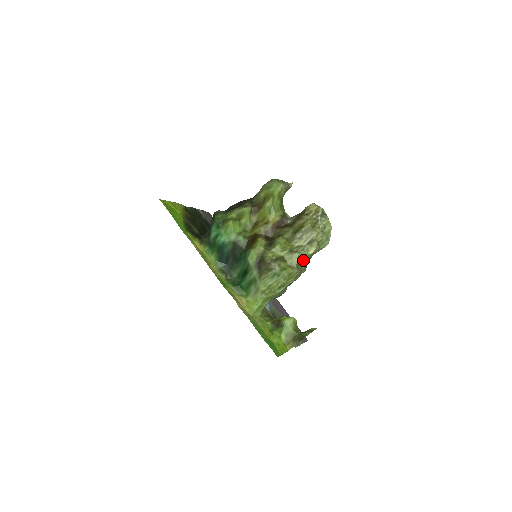
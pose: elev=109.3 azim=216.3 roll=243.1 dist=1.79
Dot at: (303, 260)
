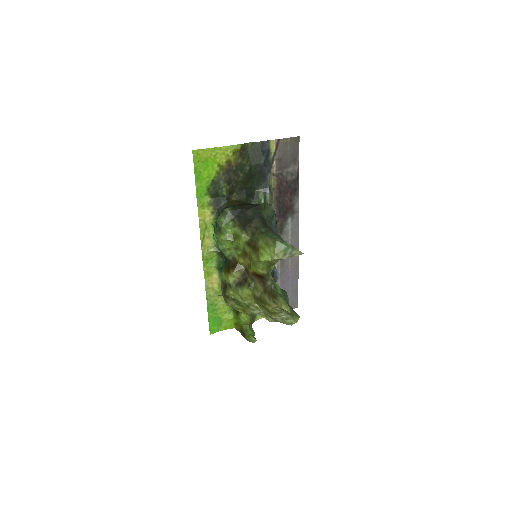
Dot at: occluded
